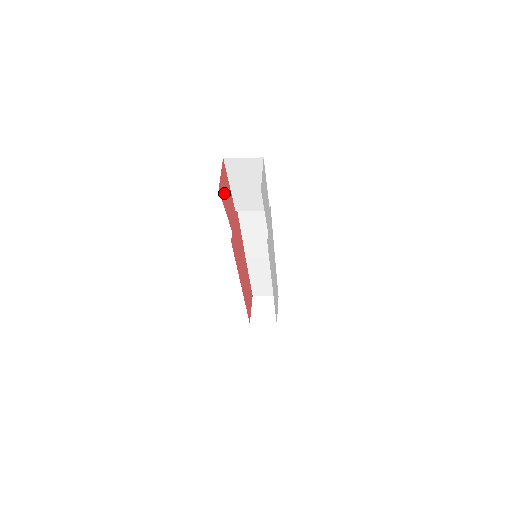
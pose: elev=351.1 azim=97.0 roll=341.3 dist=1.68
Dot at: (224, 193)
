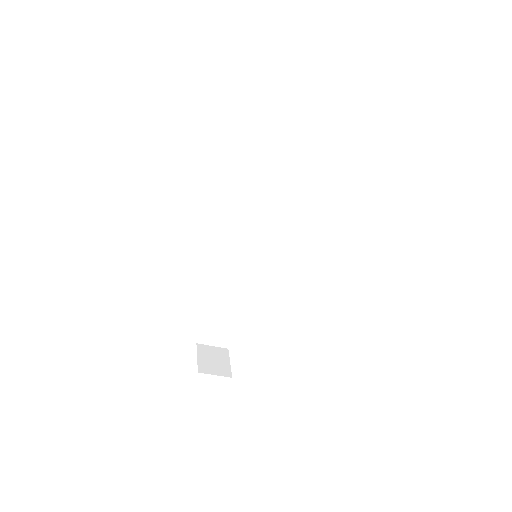
Dot at: occluded
